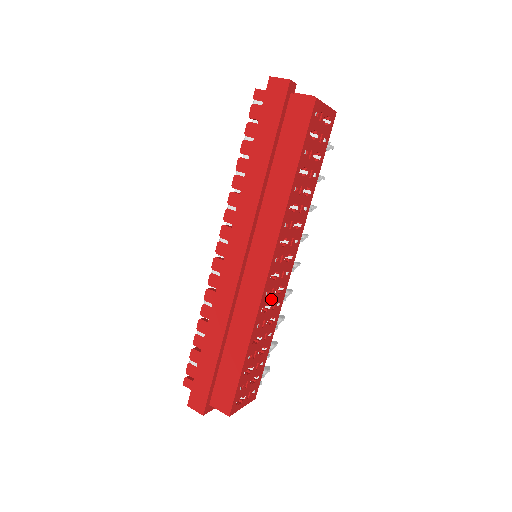
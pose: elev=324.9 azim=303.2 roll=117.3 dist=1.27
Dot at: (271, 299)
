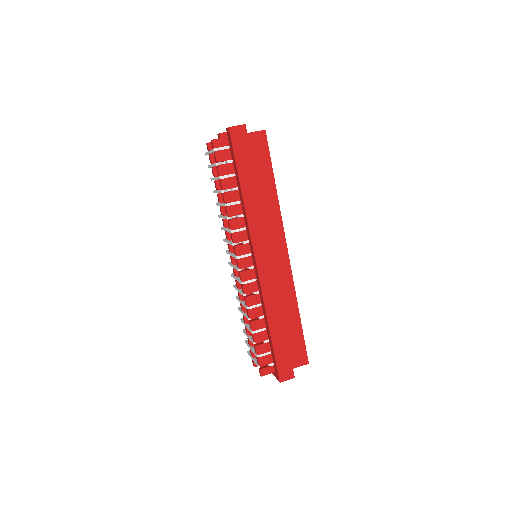
Dot at: occluded
